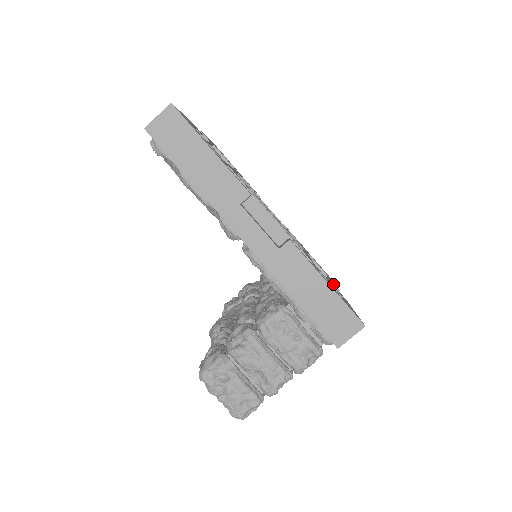
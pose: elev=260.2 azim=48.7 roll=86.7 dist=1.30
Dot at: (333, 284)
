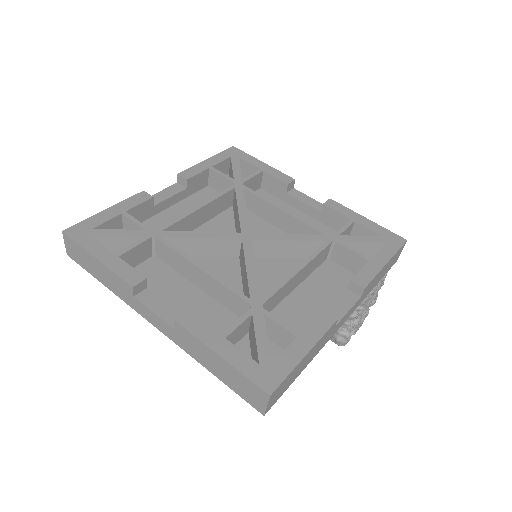
Dot at: (290, 184)
